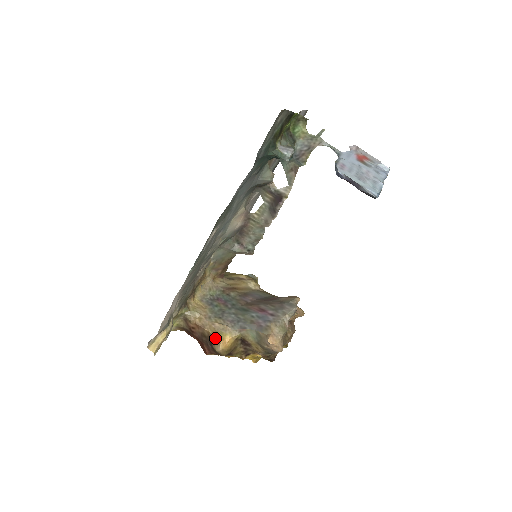
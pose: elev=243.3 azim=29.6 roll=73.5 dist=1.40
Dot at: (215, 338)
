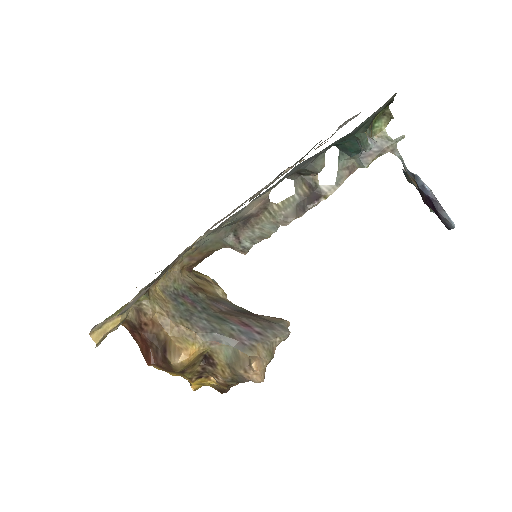
Dot at: (175, 345)
